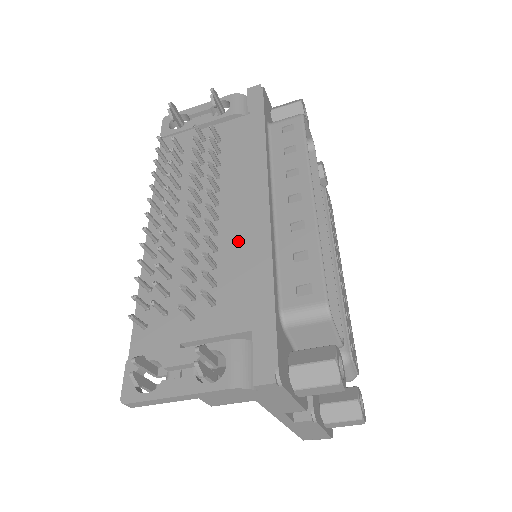
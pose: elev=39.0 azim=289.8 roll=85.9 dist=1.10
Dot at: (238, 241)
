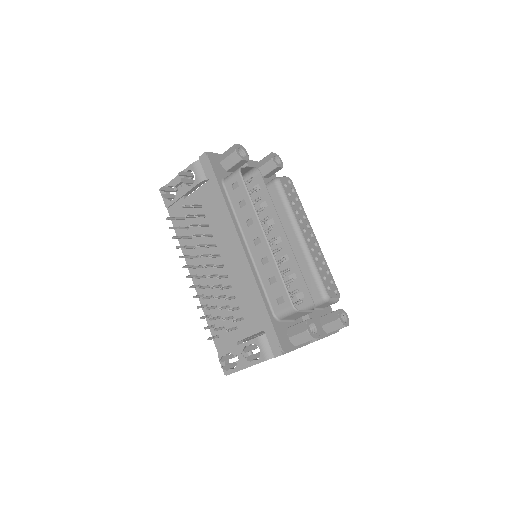
Dot at: (239, 279)
